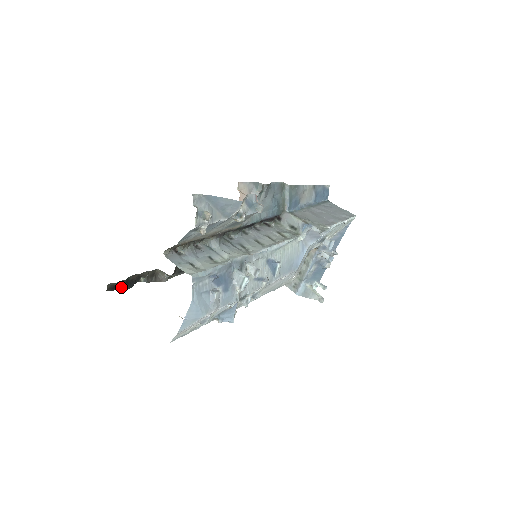
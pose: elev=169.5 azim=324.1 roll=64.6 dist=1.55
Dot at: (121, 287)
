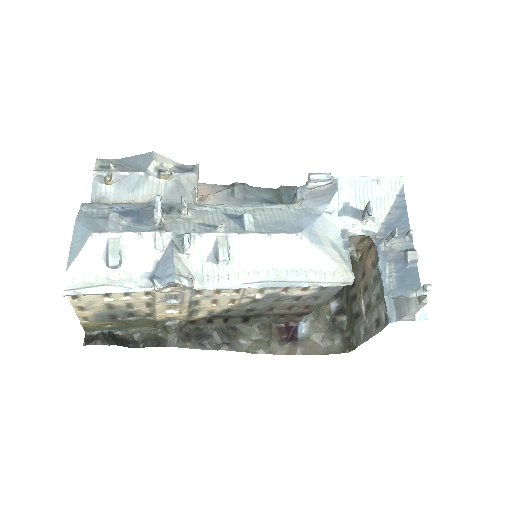
Dot at: (103, 342)
